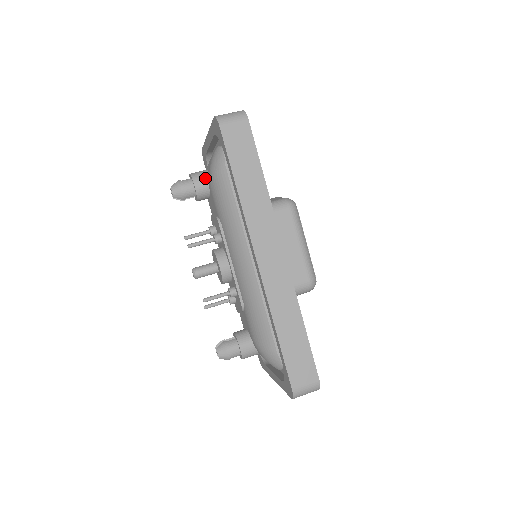
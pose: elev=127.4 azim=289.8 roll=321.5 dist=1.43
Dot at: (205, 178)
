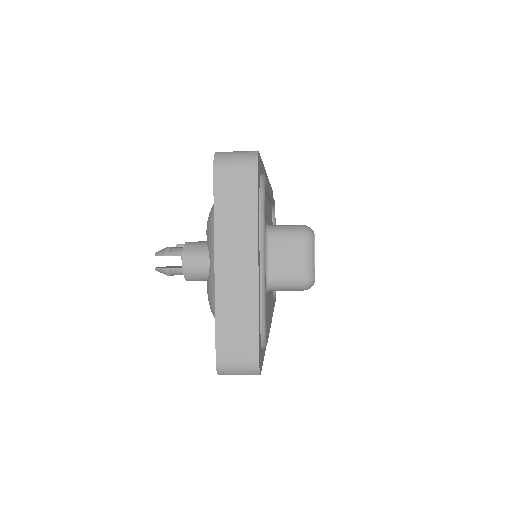
Dot at: occluded
